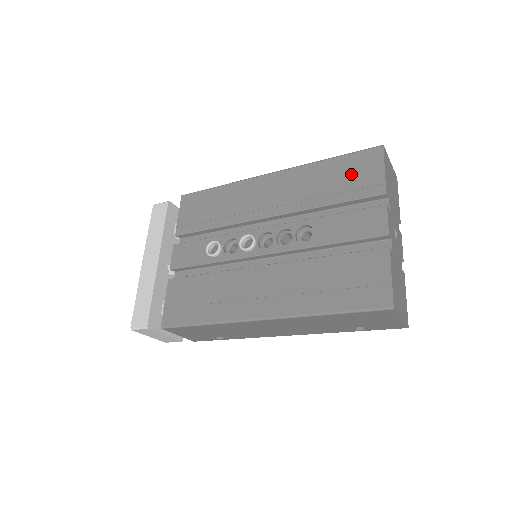
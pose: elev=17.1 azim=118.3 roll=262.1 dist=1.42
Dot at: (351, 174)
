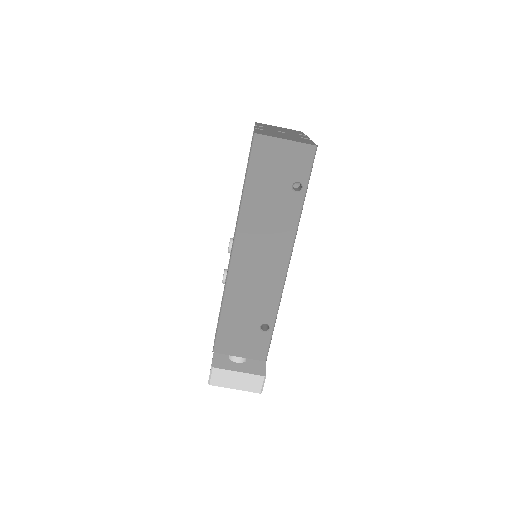
Dot at: occluded
